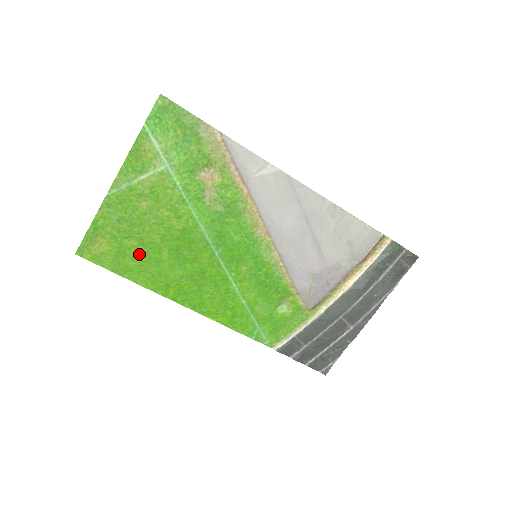
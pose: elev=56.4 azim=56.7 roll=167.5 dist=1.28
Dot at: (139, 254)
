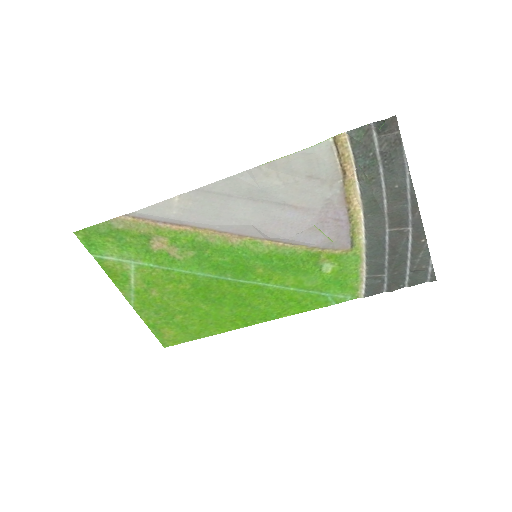
Dot at: (191, 320)
